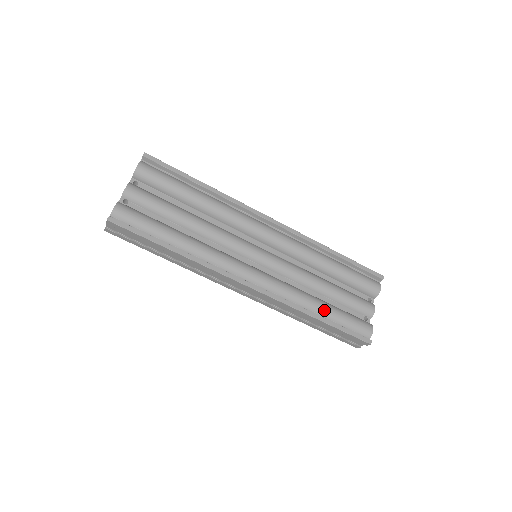
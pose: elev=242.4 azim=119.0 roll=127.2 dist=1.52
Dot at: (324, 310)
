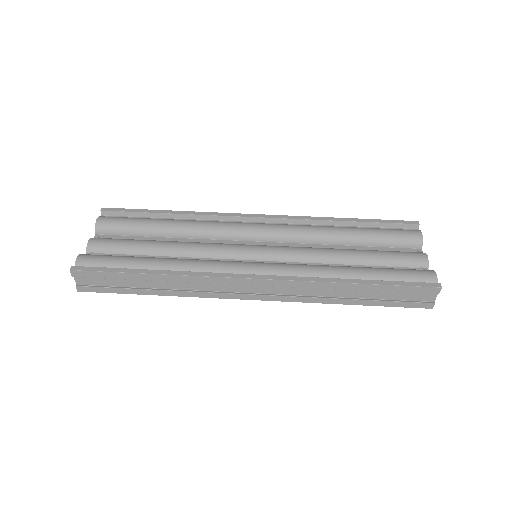
Dot at: (359, 273)
